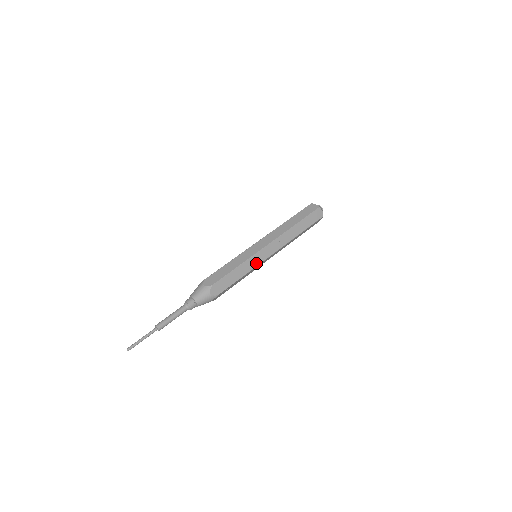
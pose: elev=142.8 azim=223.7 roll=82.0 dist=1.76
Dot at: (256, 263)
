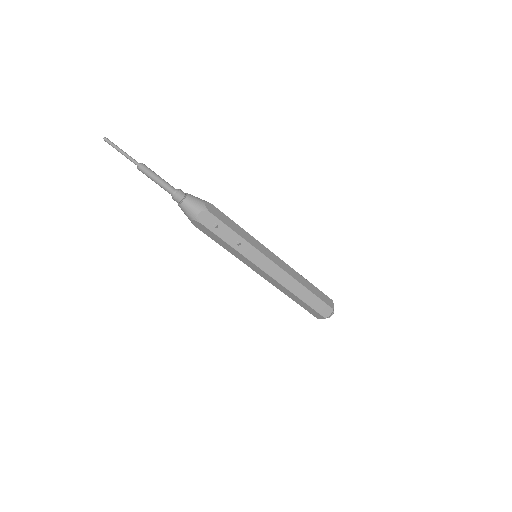
Dot at: (256, 246)
